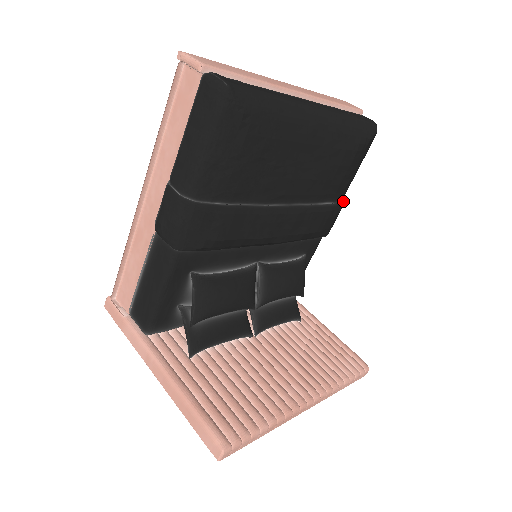
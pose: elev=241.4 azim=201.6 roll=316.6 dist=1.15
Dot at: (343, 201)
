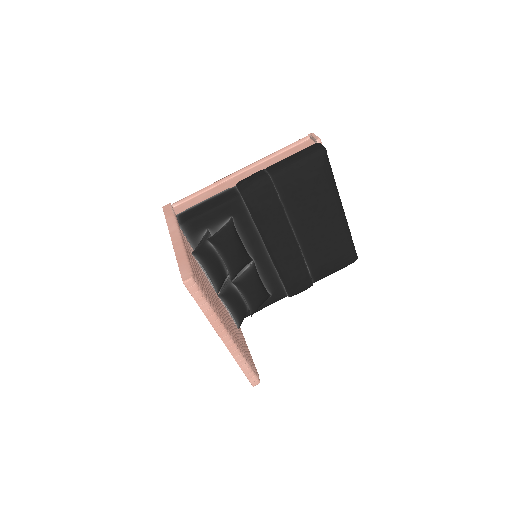
Dot at: occluded
